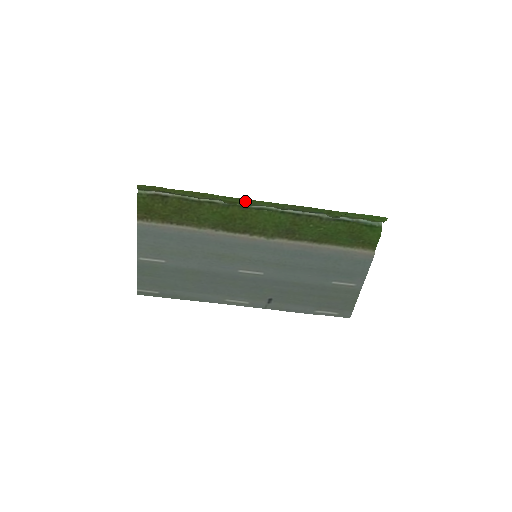
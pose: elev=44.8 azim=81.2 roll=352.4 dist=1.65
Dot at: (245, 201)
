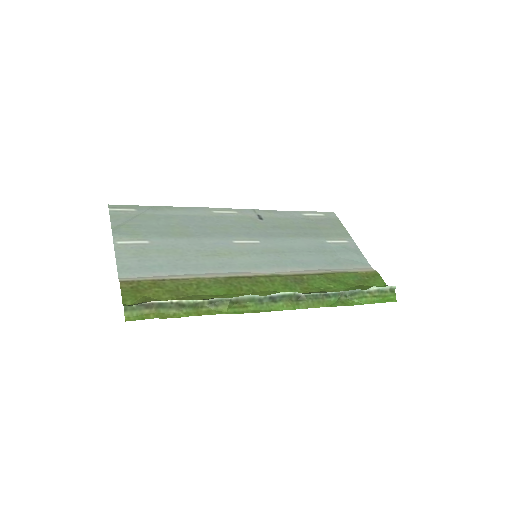
Dot at: (257, 310)
